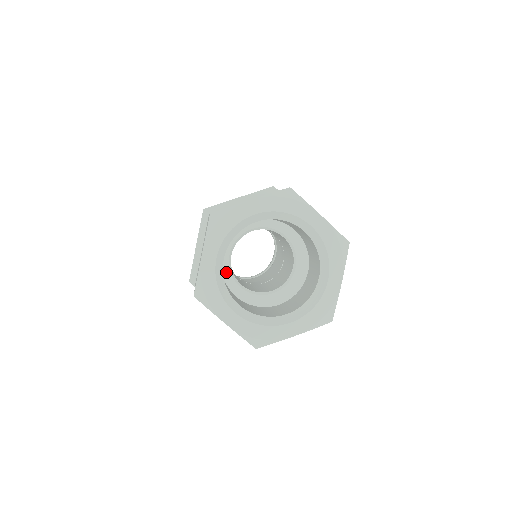
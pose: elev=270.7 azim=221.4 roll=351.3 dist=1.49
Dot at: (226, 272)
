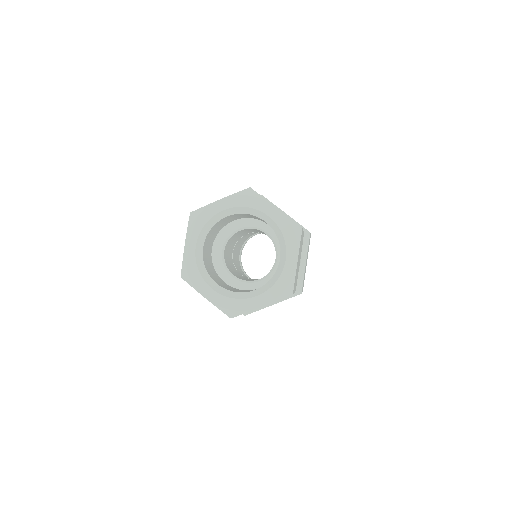
Dot at: (226, 234)
